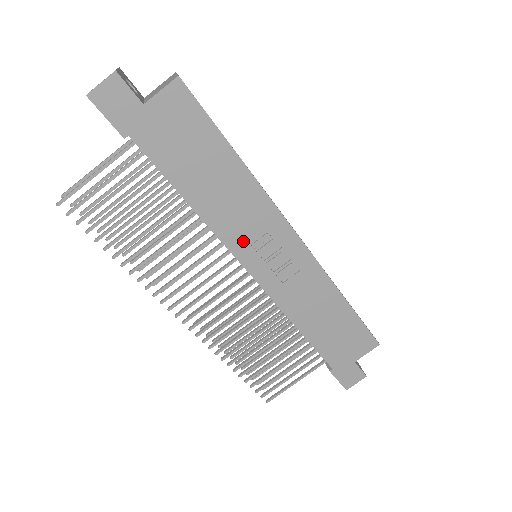
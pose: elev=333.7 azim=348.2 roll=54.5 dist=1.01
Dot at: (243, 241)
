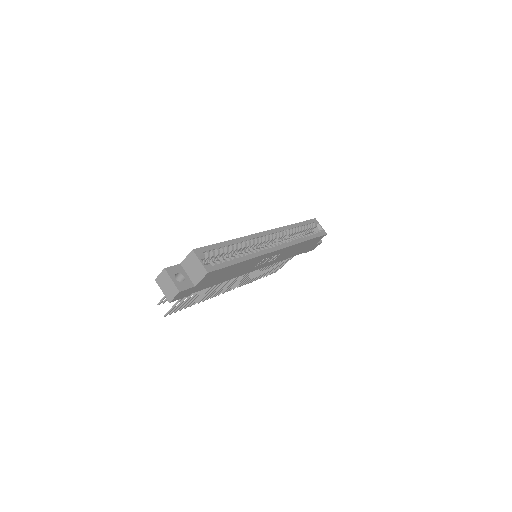
Dot at: (252, 268)
